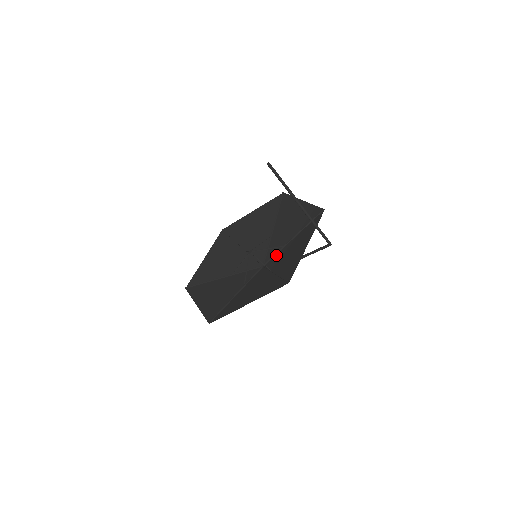
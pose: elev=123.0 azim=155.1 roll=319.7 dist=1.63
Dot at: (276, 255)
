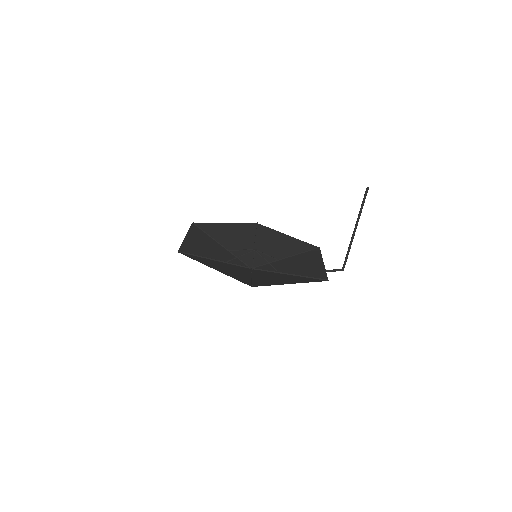
Dot at: (269, 264)
